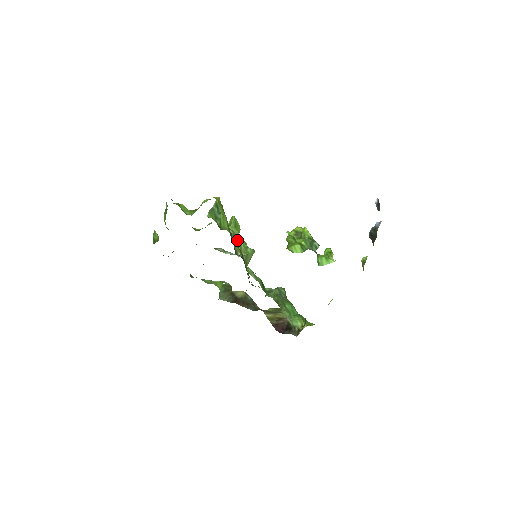
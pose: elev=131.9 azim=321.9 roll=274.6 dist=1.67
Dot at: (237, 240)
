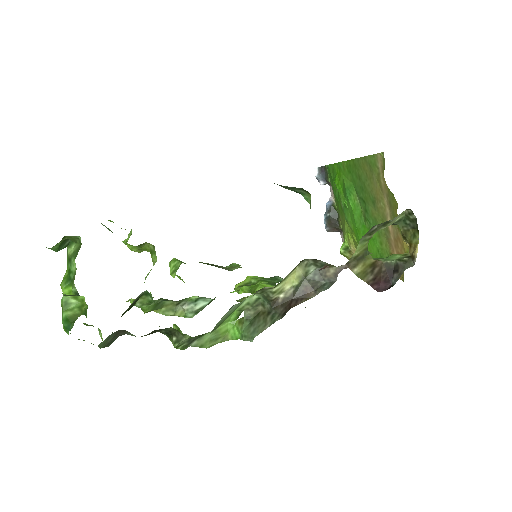
Dot at: (209, 264)
